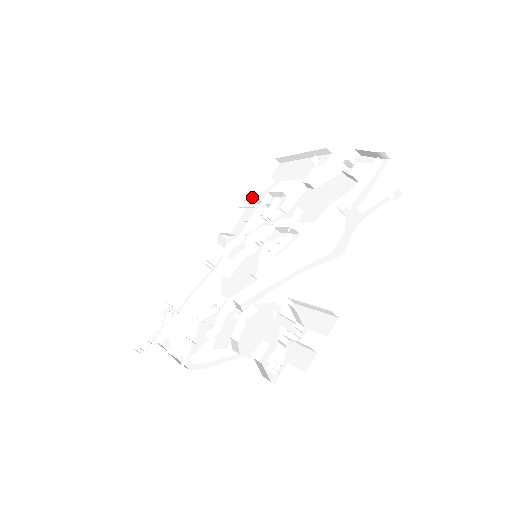
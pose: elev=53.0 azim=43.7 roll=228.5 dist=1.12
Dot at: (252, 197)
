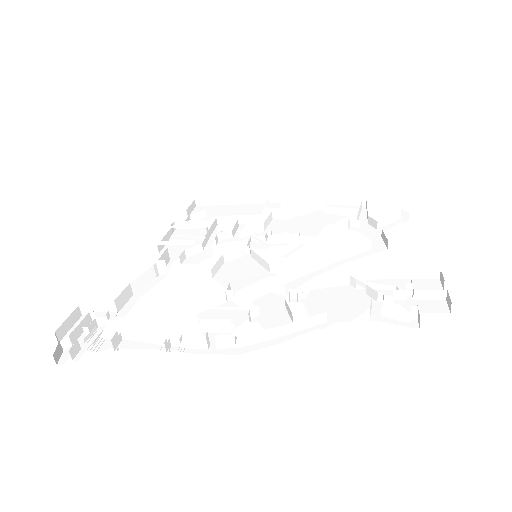
Dot at: (185, 221)
